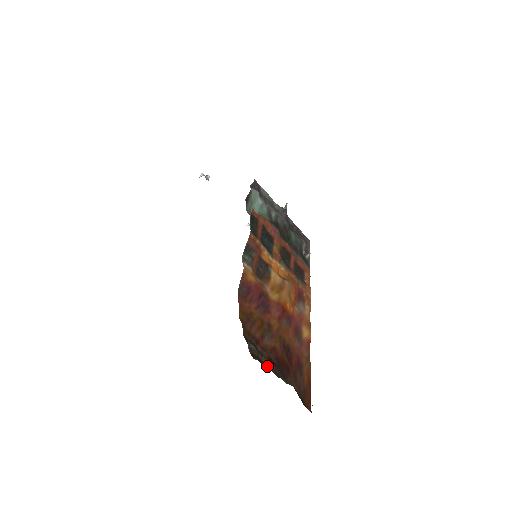
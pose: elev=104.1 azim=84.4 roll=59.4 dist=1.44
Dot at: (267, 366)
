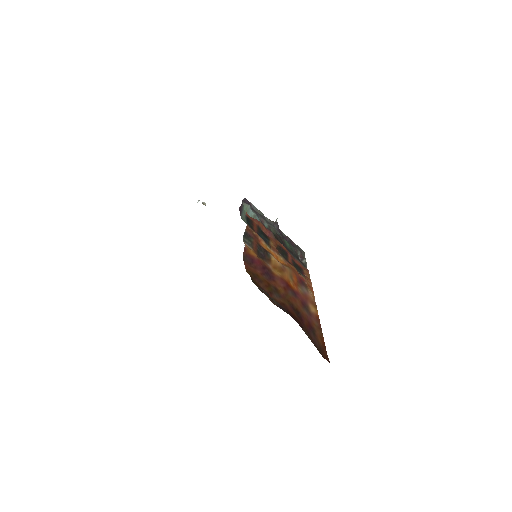
Dot at: (278, 306)
